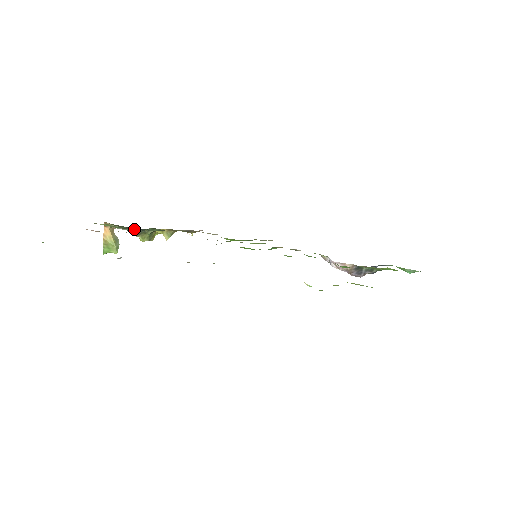
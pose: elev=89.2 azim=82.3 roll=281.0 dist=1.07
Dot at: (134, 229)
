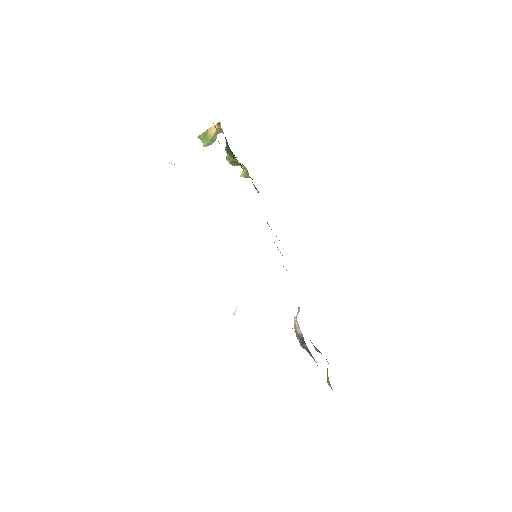
Dot at: (229, 147)
